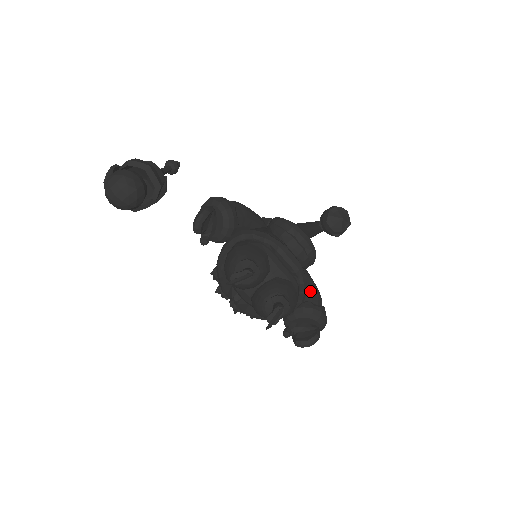
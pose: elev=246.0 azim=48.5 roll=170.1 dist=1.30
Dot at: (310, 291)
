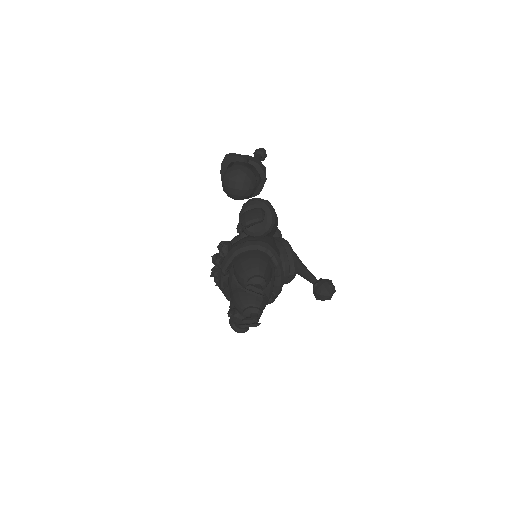
Dot at: occluded
